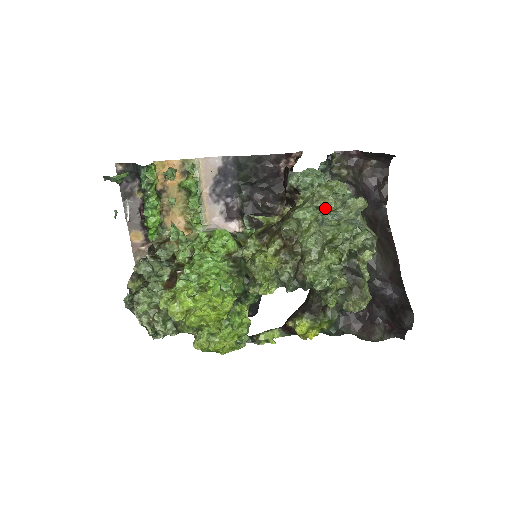
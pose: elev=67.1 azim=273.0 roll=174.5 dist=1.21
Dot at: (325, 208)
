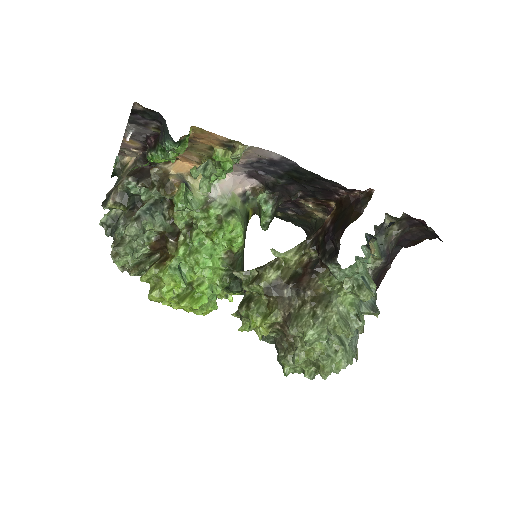
Dot at: occluded
